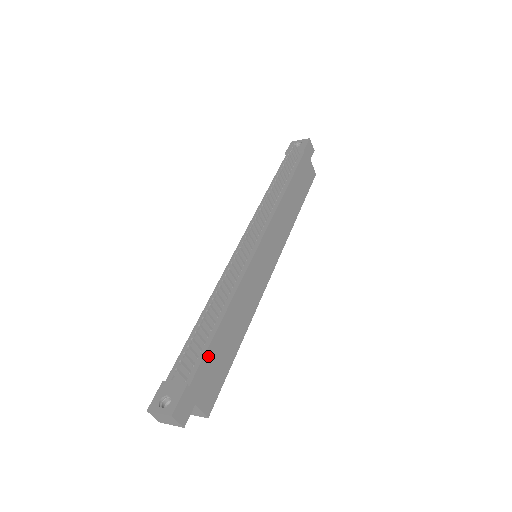
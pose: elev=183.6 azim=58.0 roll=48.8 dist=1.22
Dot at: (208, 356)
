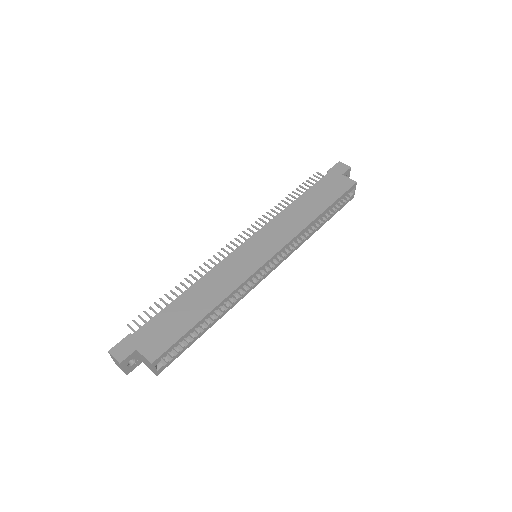
Dot at: (160, 317)
